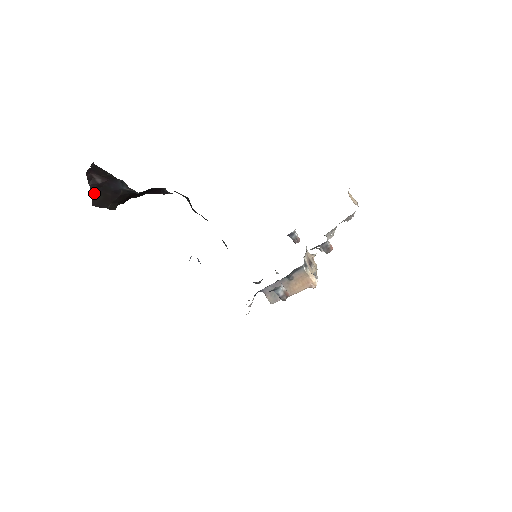
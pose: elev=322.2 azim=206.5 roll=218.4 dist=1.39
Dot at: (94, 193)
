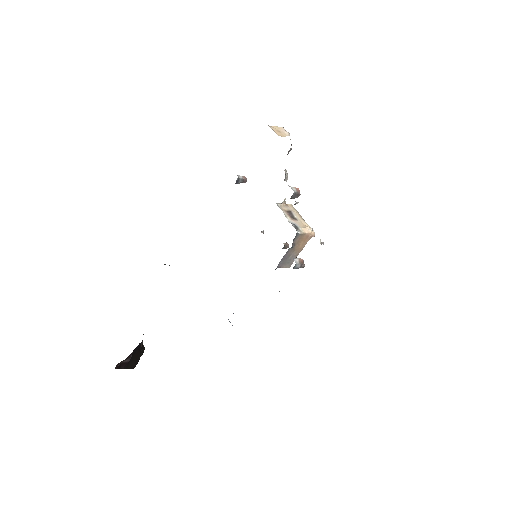
Dot at: (129, 366)
